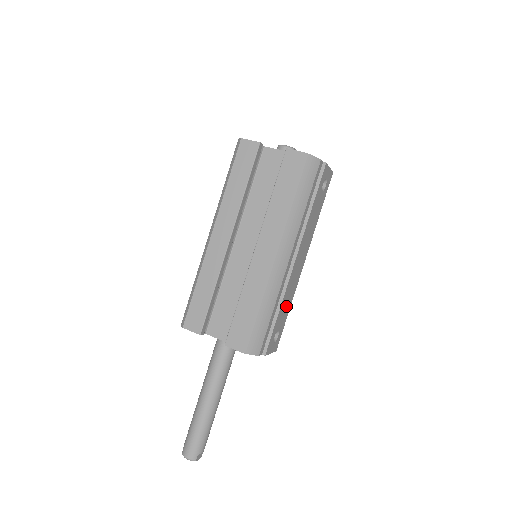
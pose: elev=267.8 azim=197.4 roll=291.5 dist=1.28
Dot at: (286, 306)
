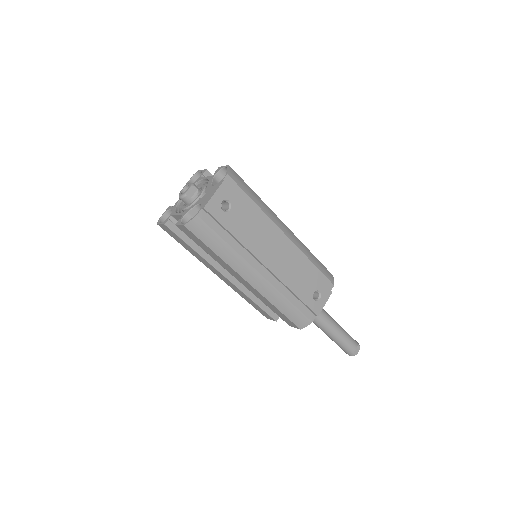
Dot at: (301, 278)
